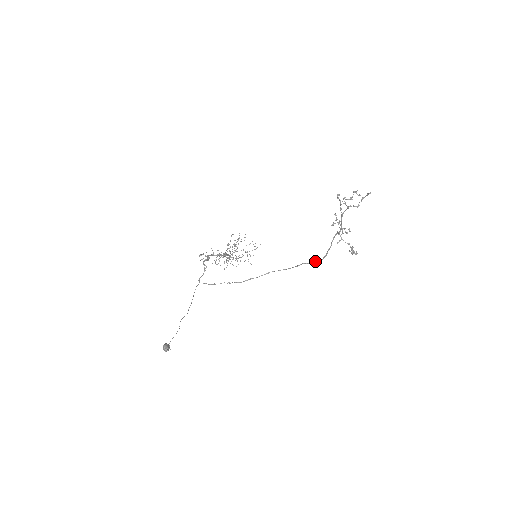
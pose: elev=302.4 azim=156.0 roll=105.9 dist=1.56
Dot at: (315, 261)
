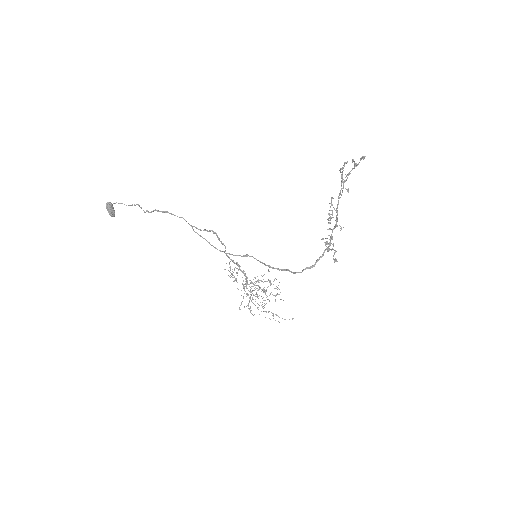
Dot at: (298, 272)
